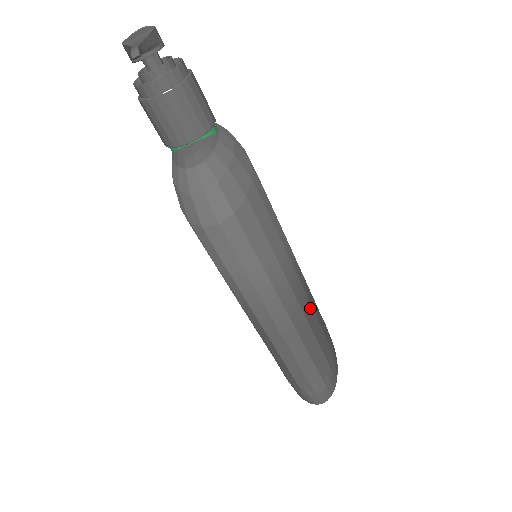
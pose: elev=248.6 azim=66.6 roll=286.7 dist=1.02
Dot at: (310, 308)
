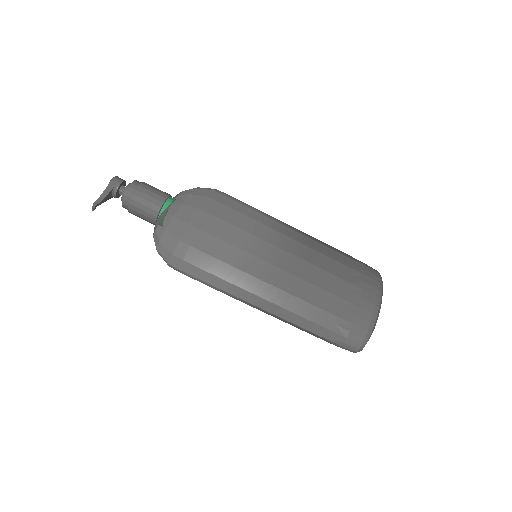
Dot at: (298, 281)
